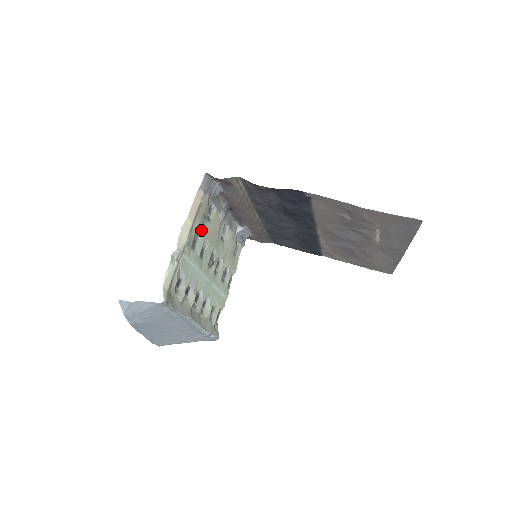
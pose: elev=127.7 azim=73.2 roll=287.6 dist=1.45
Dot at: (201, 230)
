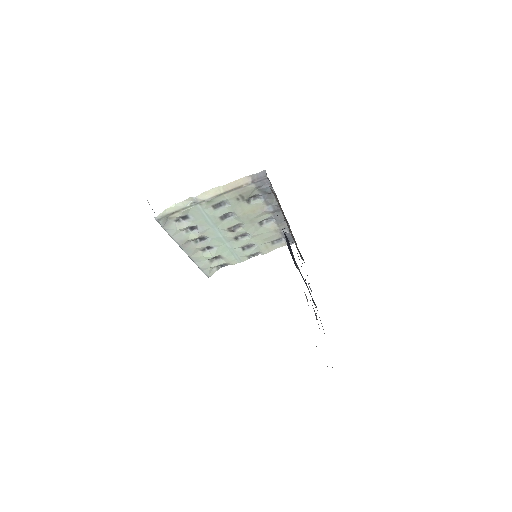
Dot at: (231, 202)
